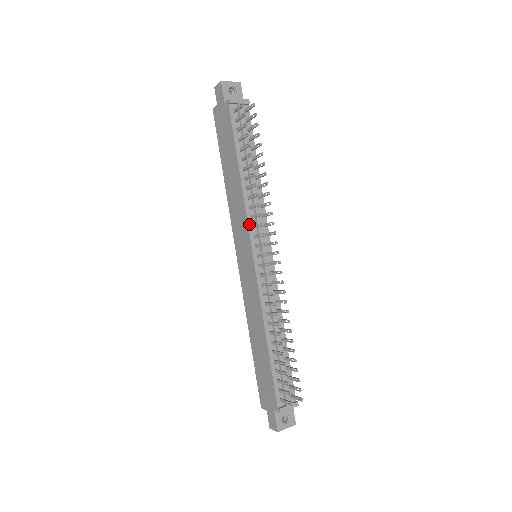
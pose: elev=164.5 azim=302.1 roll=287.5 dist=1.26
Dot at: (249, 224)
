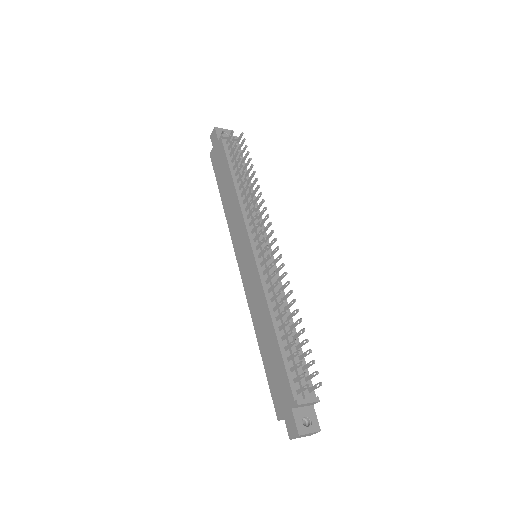
Dot at: (246, 222)
